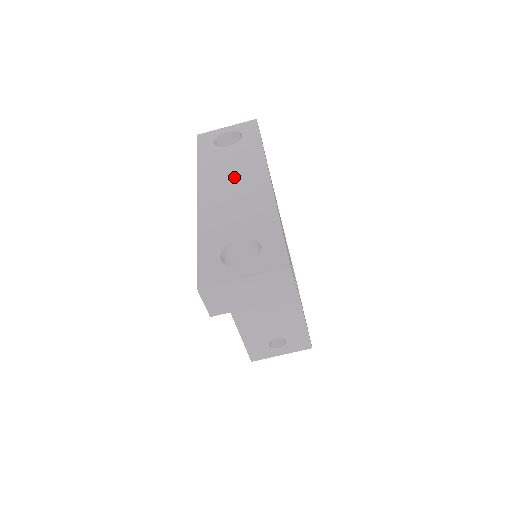
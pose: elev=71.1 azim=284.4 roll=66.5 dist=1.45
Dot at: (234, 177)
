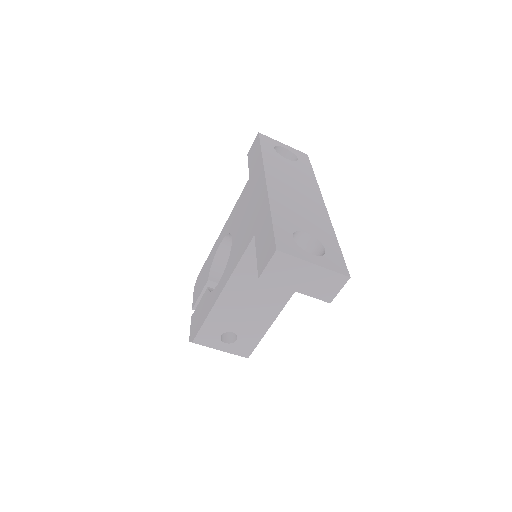
Dot at: (296, 185)
